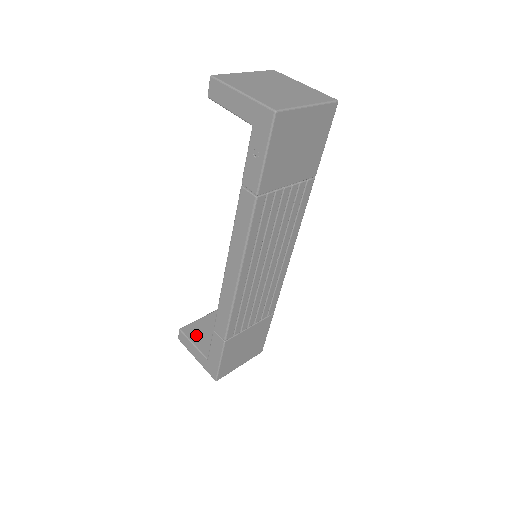
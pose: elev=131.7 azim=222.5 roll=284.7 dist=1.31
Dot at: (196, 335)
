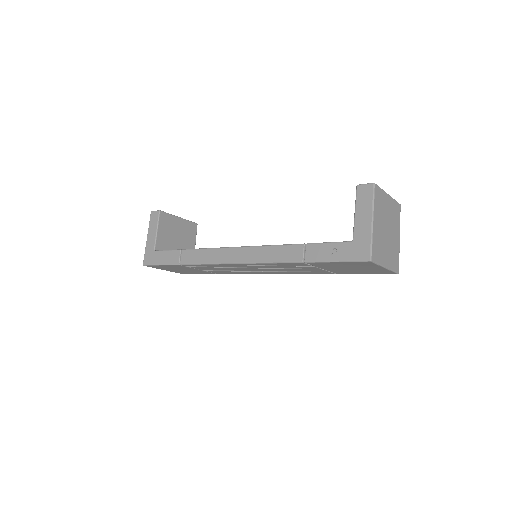
Dot at: (164, 226)
